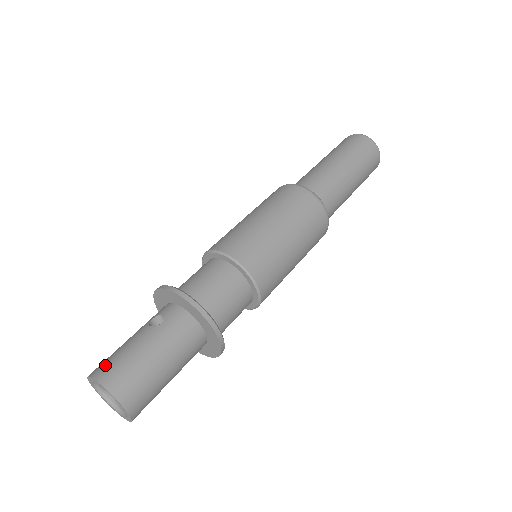
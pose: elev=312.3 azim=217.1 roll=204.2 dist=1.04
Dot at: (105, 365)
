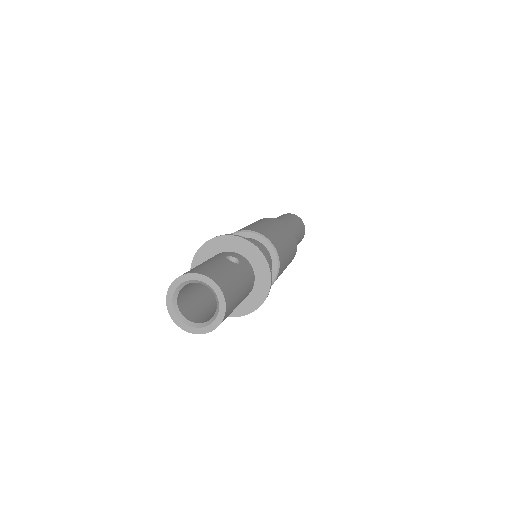
Dot at: (211, 271)
